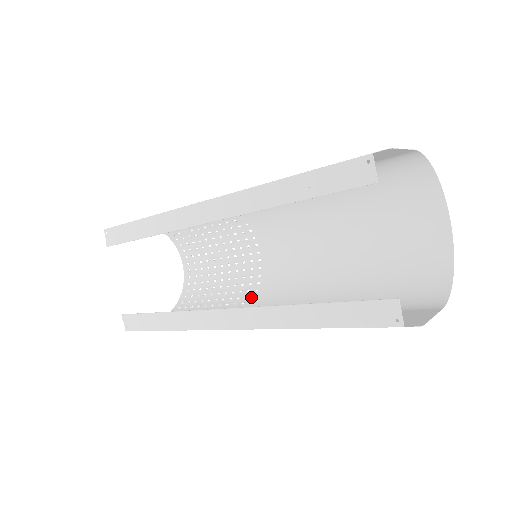
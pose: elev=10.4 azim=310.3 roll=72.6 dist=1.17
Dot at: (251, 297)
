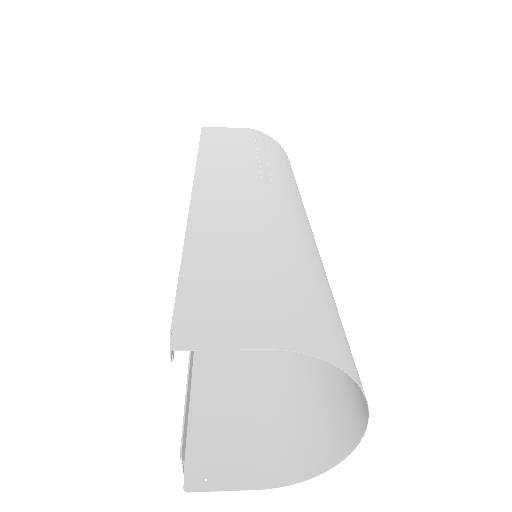
Dot at: occluded
